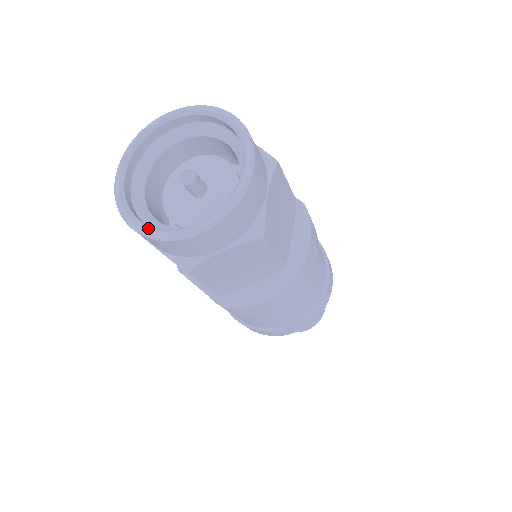
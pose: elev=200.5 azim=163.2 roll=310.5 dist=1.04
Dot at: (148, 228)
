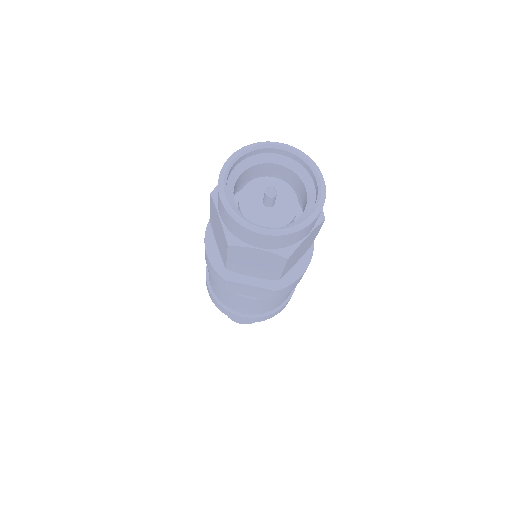
Dot at: (277, 229)
